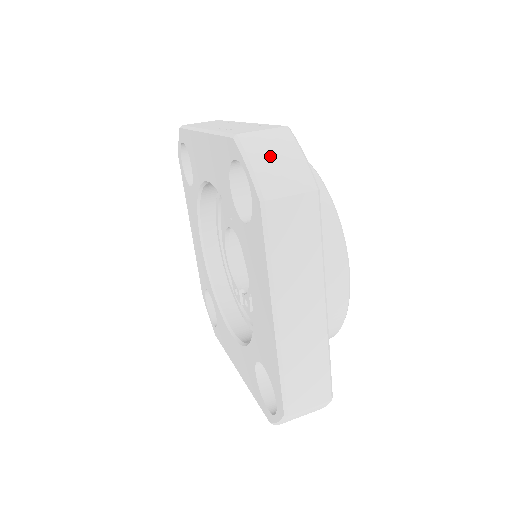
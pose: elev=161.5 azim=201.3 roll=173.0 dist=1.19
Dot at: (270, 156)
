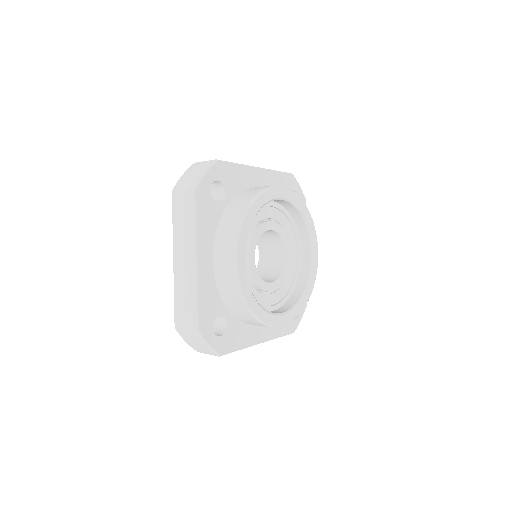
Dot at: (192, 172)
